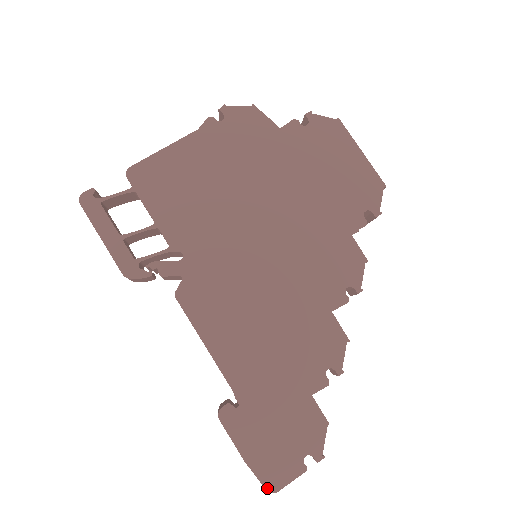
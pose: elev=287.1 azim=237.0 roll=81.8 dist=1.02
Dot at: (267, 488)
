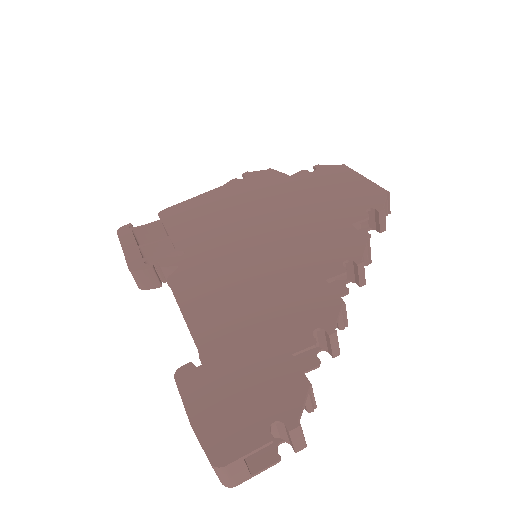
Dot at: (211, 460)
